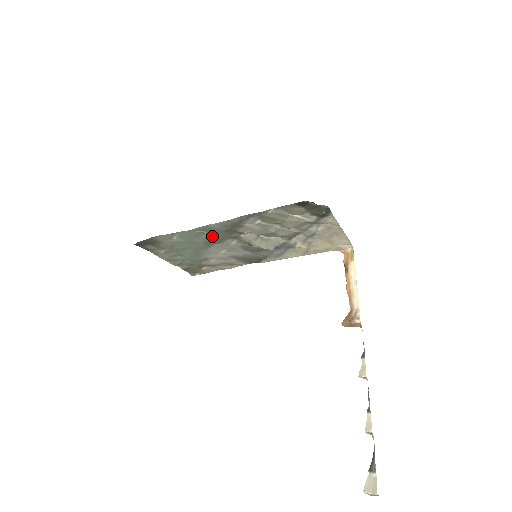
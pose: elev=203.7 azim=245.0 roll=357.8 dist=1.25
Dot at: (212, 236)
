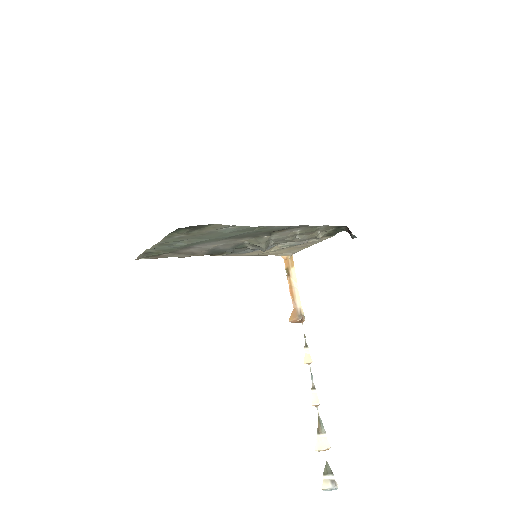
Dot at: (248, 233)
